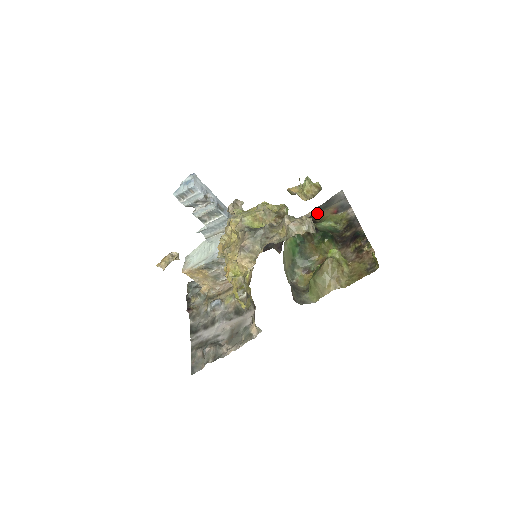
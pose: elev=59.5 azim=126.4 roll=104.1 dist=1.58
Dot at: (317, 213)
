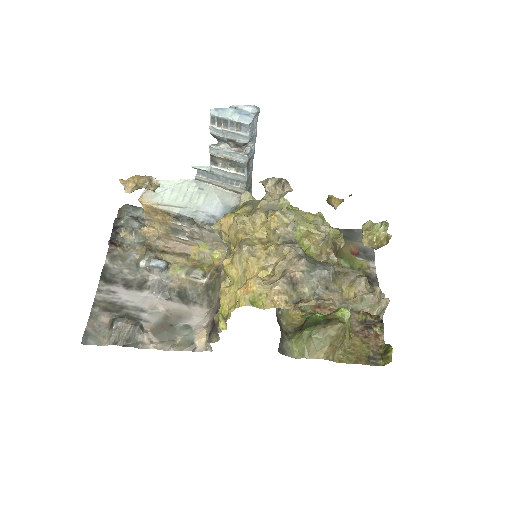
Dot at: occluded
